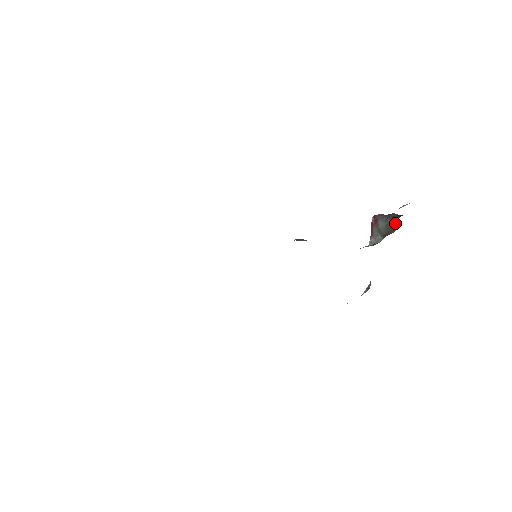
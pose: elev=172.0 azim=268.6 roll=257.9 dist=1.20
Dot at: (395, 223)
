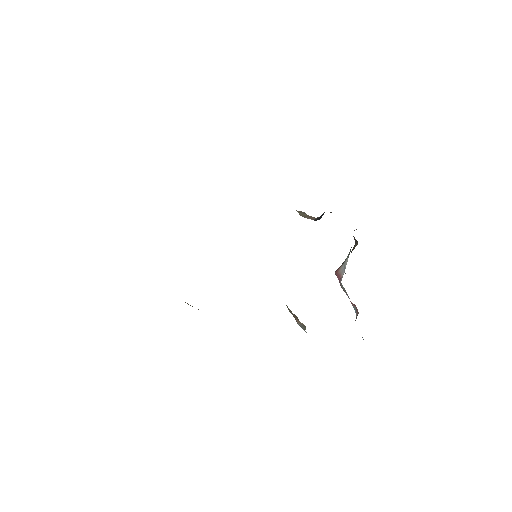
Dot at: (354, 248)
